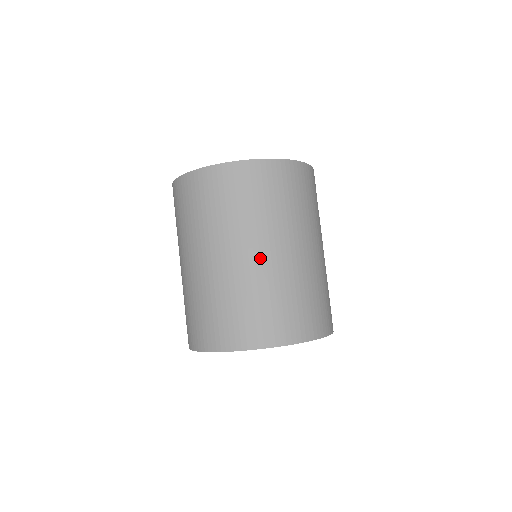
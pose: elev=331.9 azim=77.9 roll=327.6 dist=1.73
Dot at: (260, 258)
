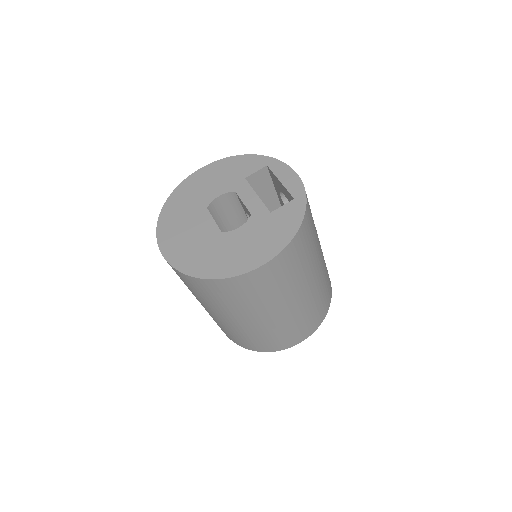
Dot at: (281, 315)
